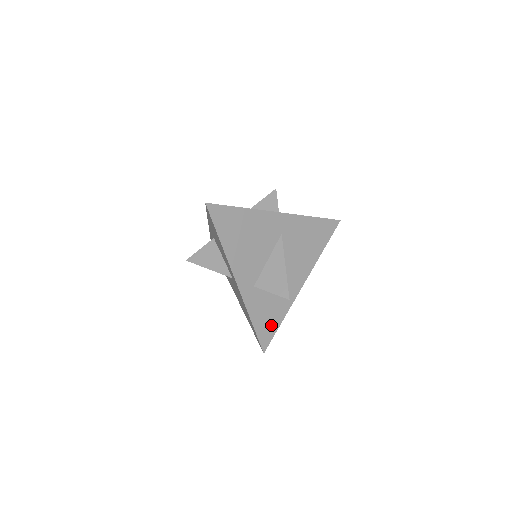
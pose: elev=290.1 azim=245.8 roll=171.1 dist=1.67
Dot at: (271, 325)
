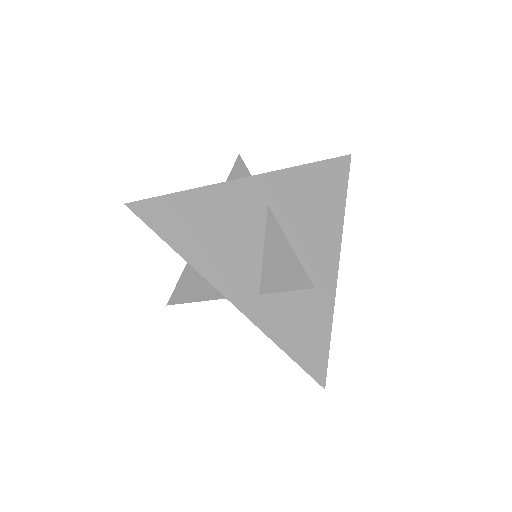
Dot at: (316, 341)
